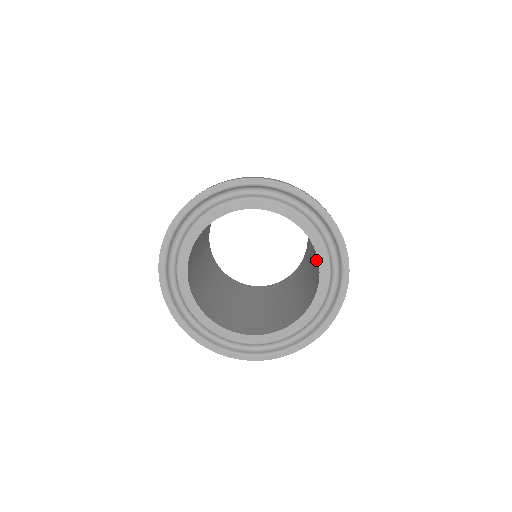
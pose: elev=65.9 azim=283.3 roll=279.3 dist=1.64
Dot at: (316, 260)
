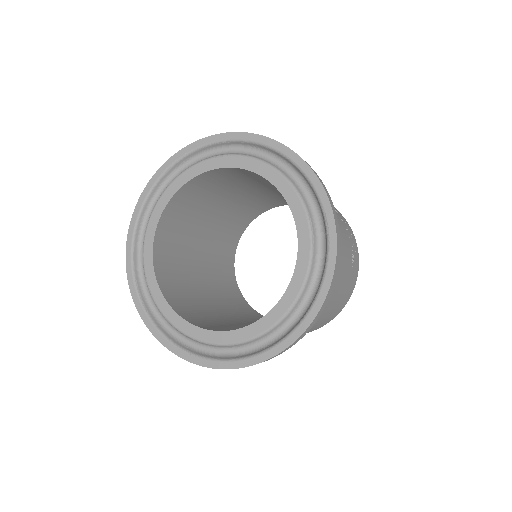
Dot at: occluded
